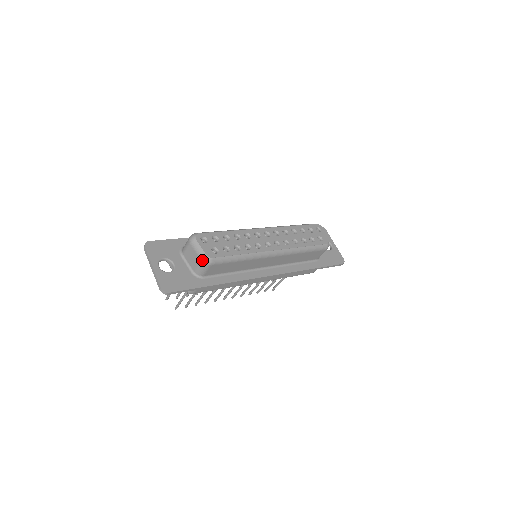
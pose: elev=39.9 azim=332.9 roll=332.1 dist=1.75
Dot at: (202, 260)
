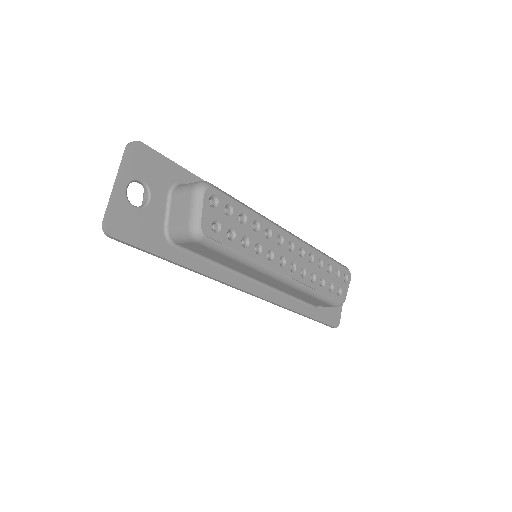
Dot at: (190, 227)
